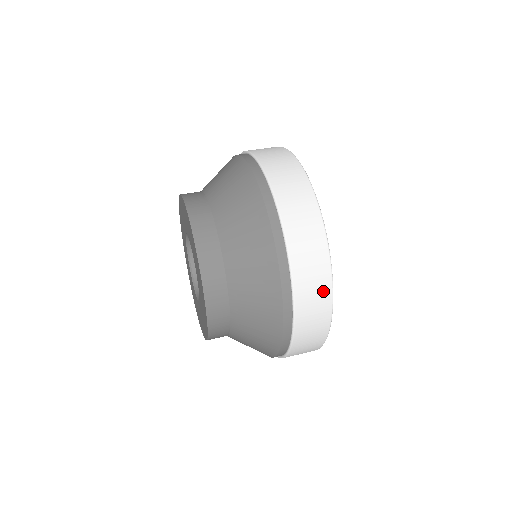
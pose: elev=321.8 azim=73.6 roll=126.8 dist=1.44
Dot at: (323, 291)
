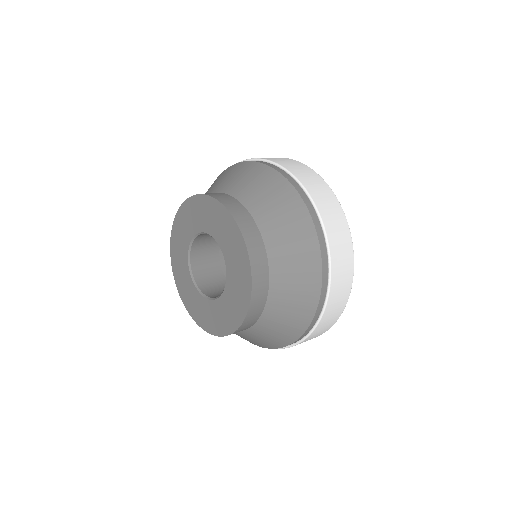
Dot at: (346, 239)
